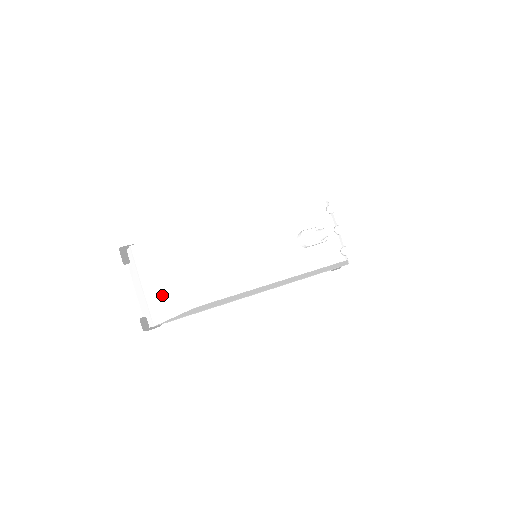
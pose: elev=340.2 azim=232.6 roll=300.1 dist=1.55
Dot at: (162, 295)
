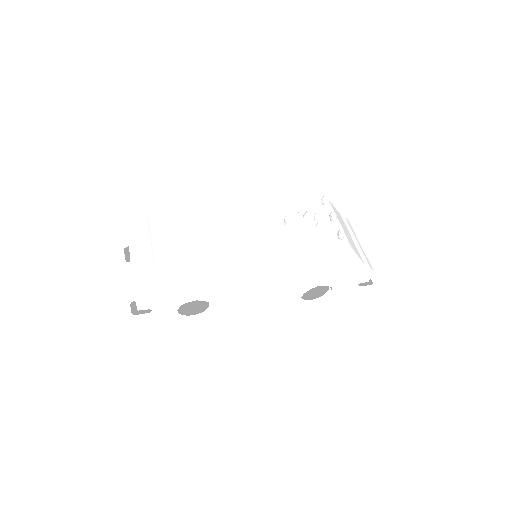
Dot at: (141, 267)
